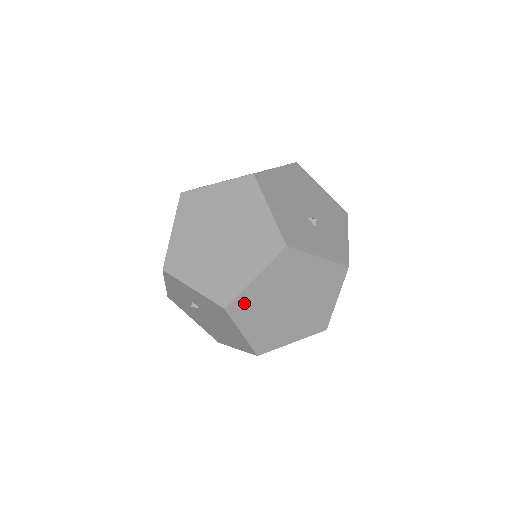
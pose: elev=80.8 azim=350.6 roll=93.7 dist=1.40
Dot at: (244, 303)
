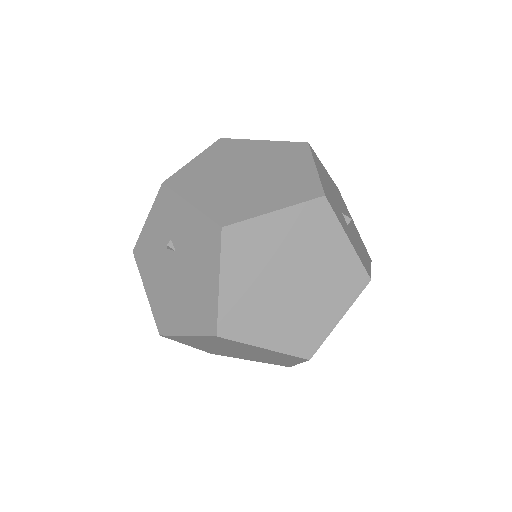
Dot at: (246, 237)
